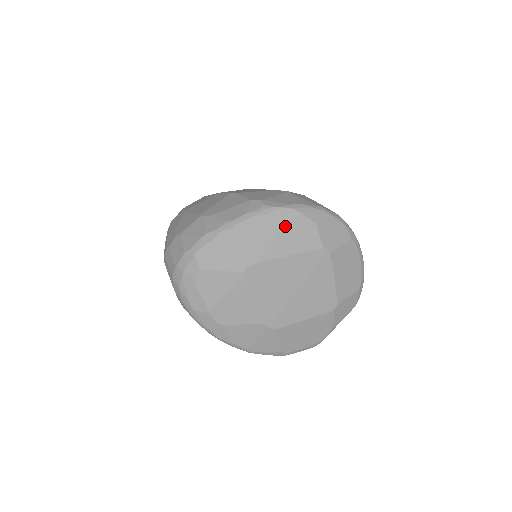
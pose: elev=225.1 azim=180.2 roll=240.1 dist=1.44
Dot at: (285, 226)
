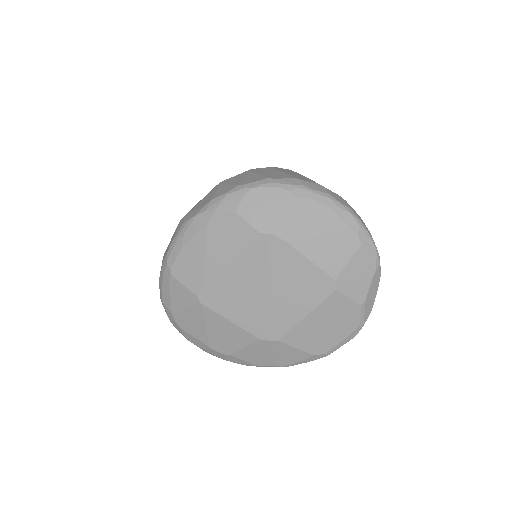
Dot at: (206, 234)
